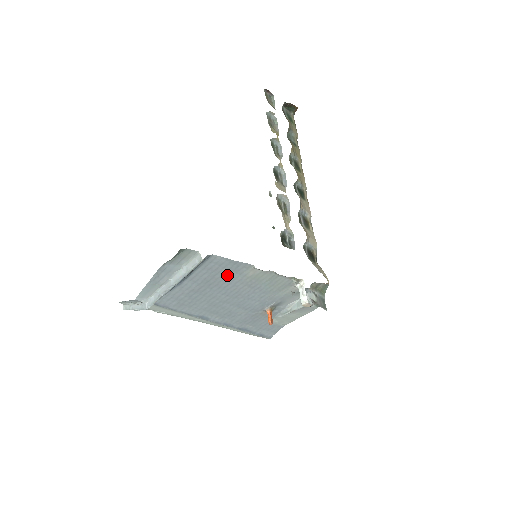
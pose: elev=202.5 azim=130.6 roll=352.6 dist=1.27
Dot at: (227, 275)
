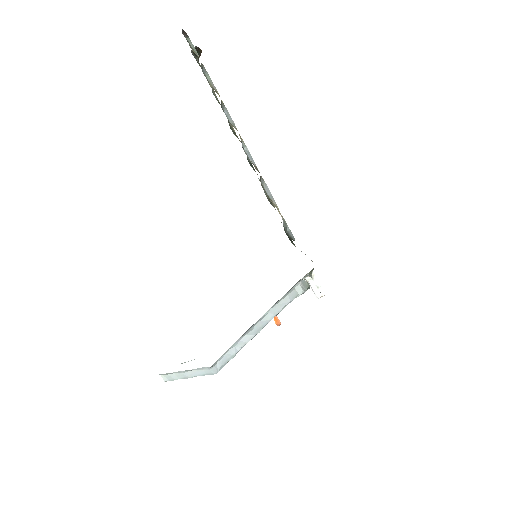
Dot at: occluded
